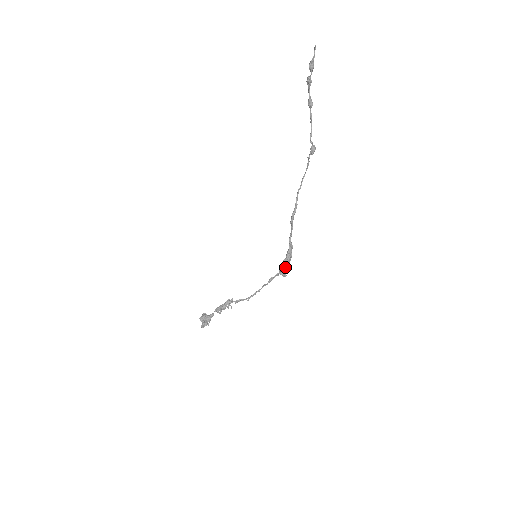
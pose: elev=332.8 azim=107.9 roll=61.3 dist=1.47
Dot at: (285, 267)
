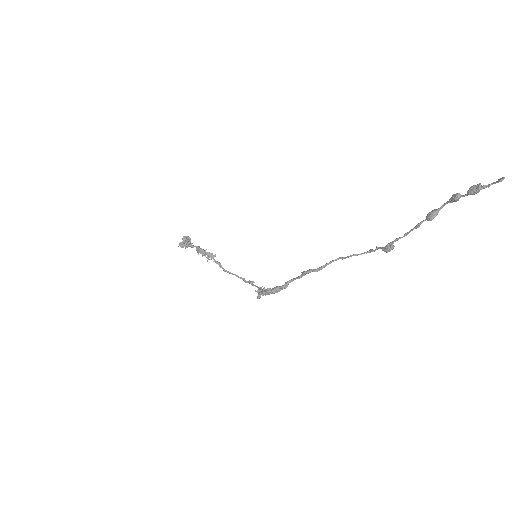
Dot at: (264, 293)
